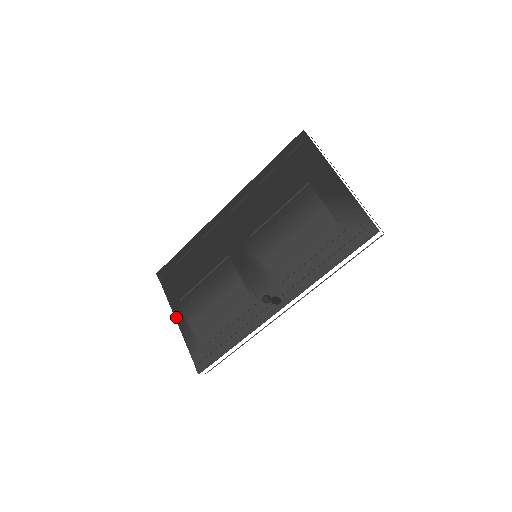
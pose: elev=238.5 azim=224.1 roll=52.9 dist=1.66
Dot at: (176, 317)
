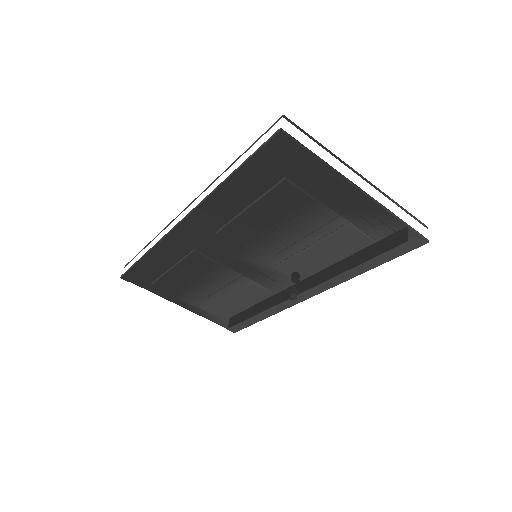
Dot at: (179, 305)
